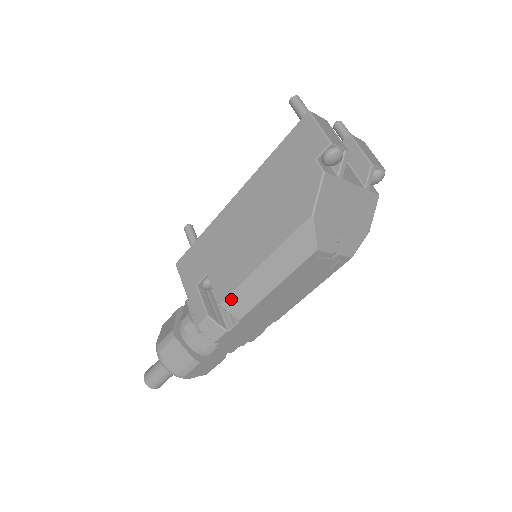
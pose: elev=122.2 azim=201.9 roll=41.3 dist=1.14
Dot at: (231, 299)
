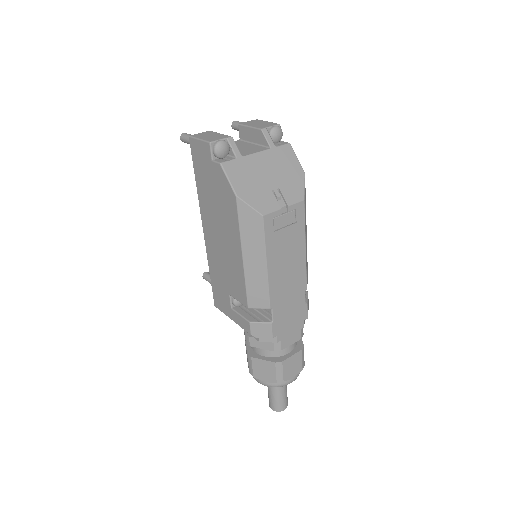
Dot at: (250, 297)
